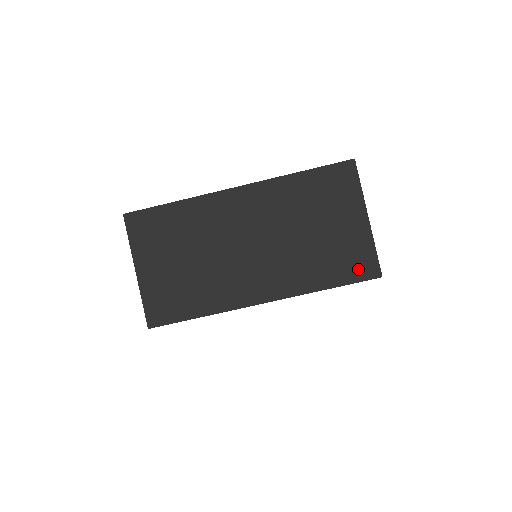
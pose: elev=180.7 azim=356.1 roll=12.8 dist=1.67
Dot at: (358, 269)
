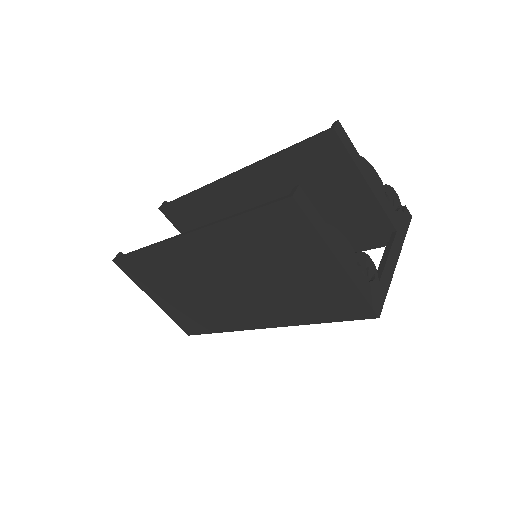
Dot at: (347, 309)
